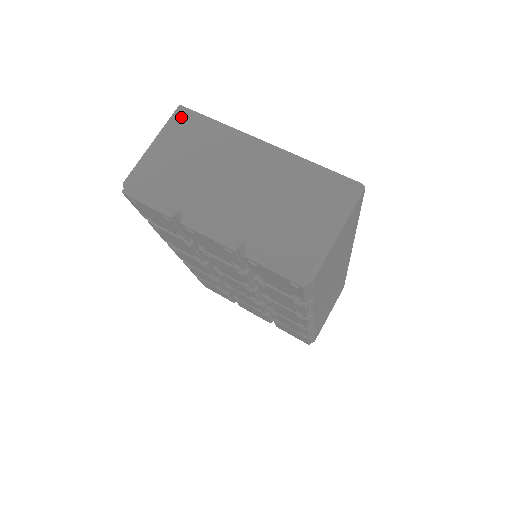
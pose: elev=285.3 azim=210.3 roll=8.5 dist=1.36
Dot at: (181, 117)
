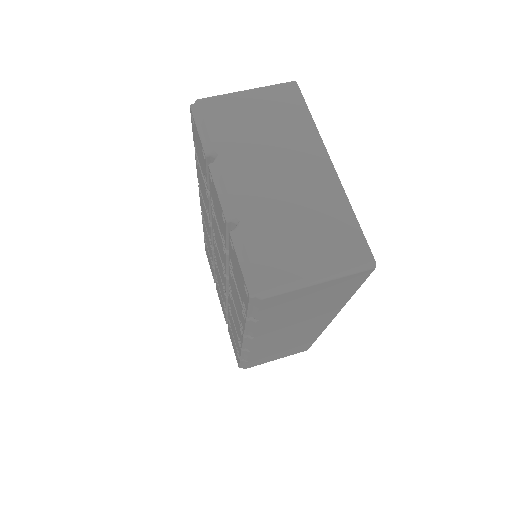
Dot at: (288, 90)
